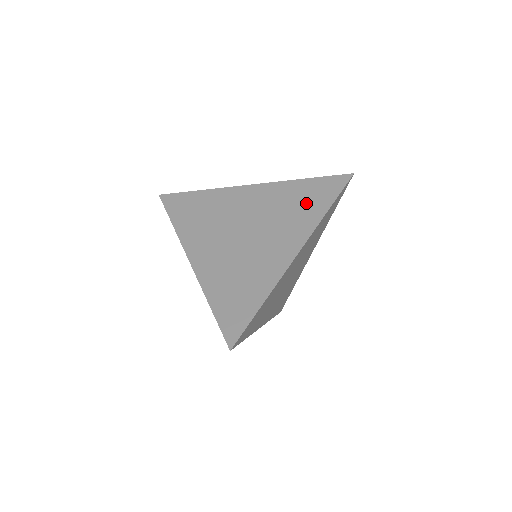
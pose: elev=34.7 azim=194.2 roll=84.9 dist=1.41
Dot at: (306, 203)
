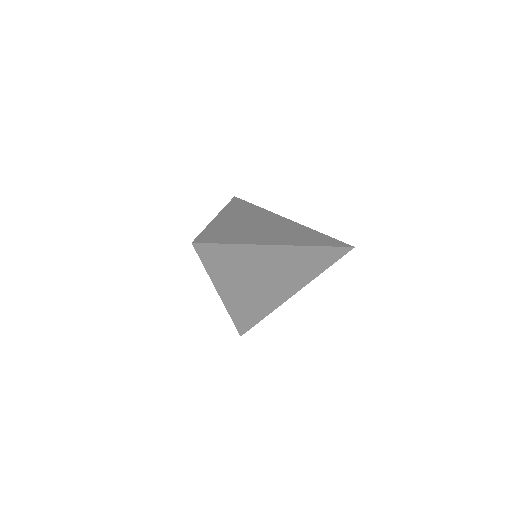
Dot at: (311, 238)
